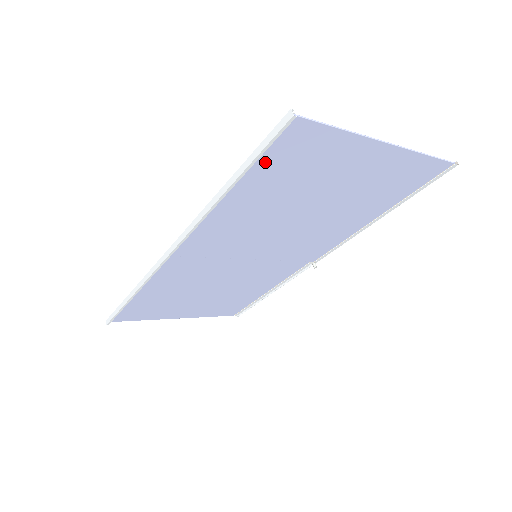
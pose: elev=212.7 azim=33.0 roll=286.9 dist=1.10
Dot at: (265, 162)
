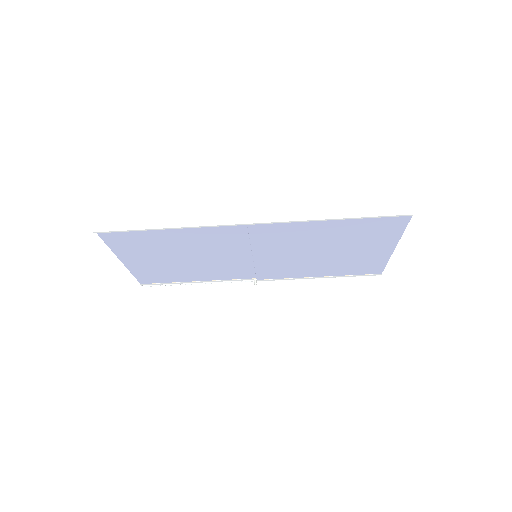
Dot at: (371, 220)
